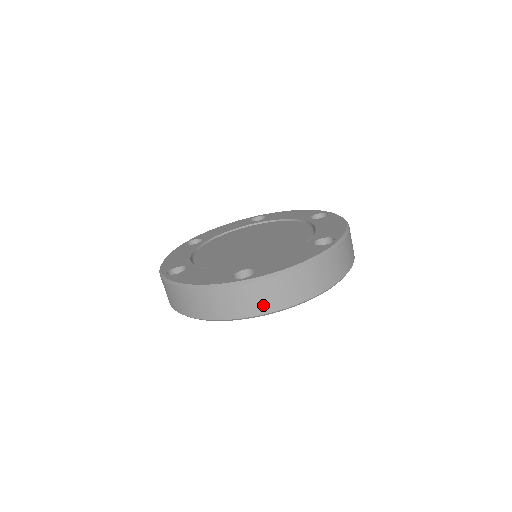
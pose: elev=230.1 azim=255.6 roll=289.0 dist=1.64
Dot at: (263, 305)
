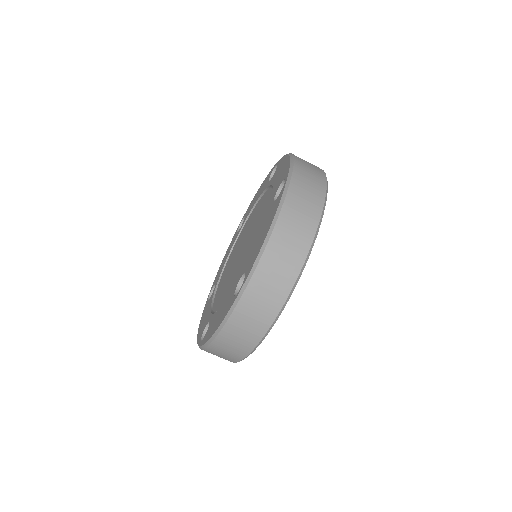
Dot at: (277, 293)
